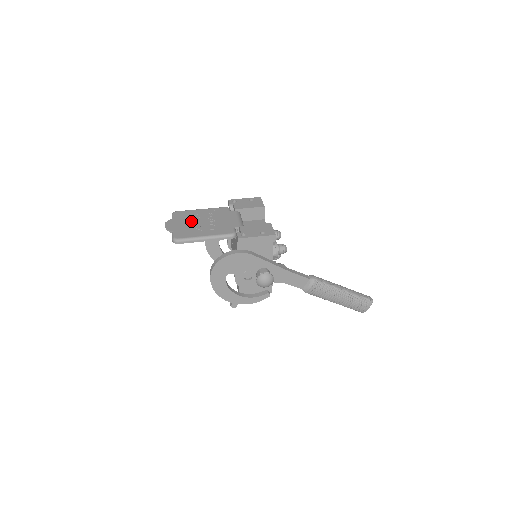
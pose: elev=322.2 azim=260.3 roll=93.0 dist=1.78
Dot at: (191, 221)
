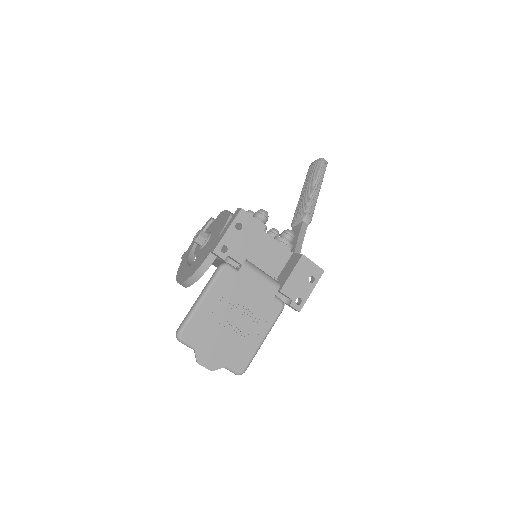
Dot at: (221, 333)
